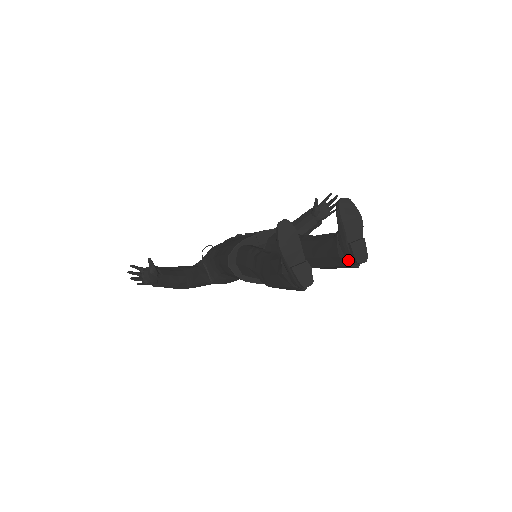
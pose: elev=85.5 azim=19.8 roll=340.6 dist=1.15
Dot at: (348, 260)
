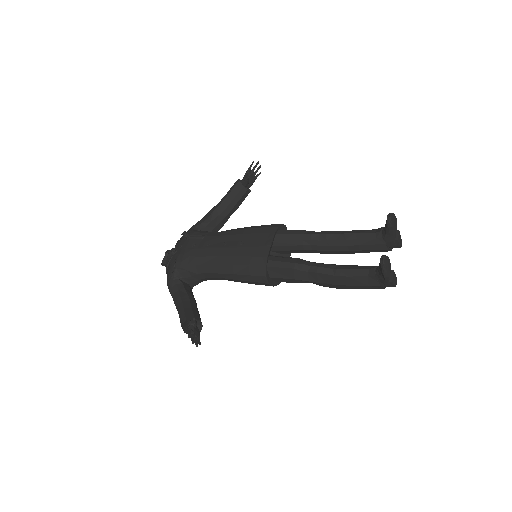
Dot at: (390, 247)
